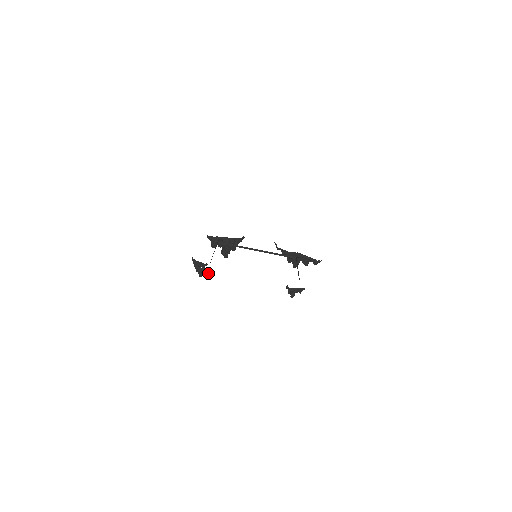
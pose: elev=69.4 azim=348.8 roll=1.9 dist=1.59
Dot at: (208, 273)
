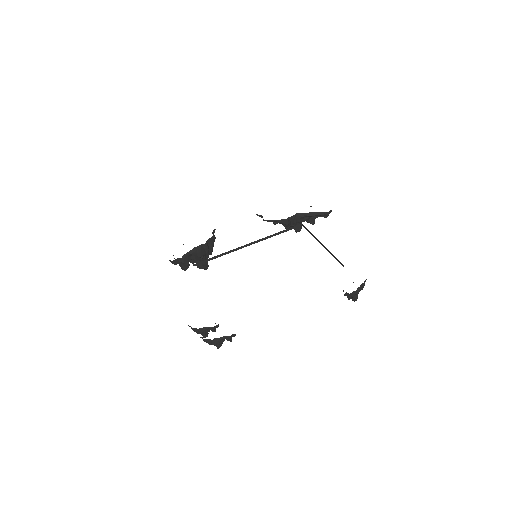
Dot at: (230, 339)
